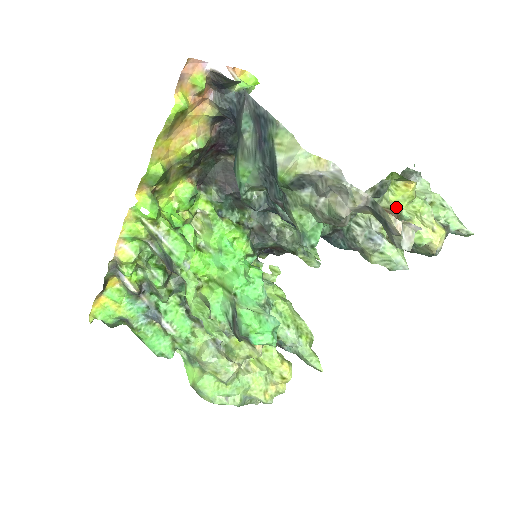
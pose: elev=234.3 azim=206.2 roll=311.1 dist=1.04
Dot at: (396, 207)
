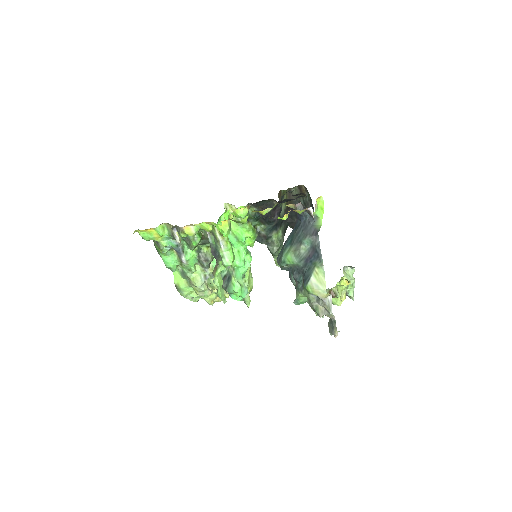
Dot at: (337, 292)
